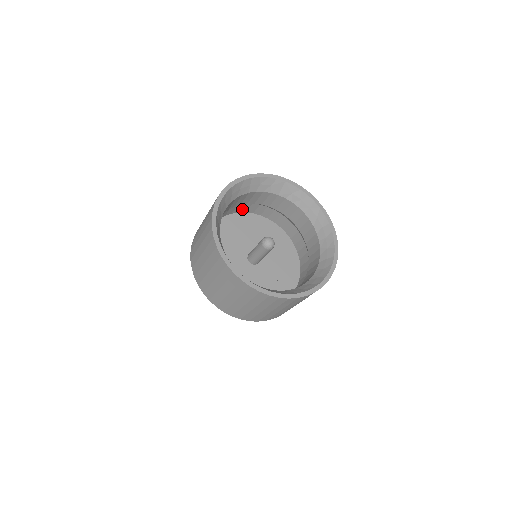
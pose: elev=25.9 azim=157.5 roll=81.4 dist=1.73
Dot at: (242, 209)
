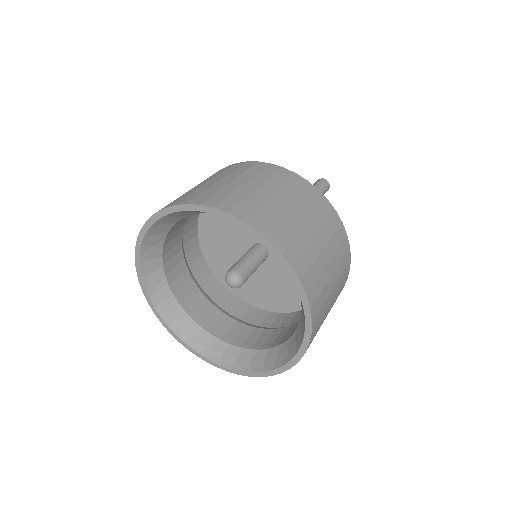
Dot at: occluded
